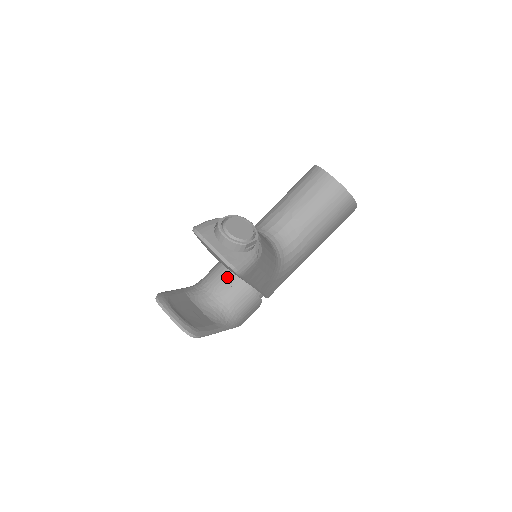
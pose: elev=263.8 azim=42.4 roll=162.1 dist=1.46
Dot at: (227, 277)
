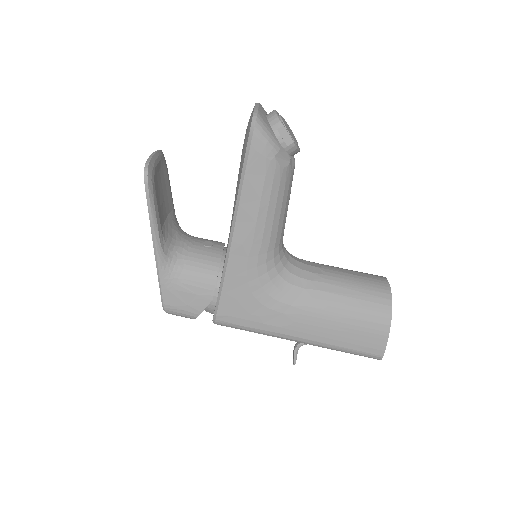
Dot at: (214, 242)
